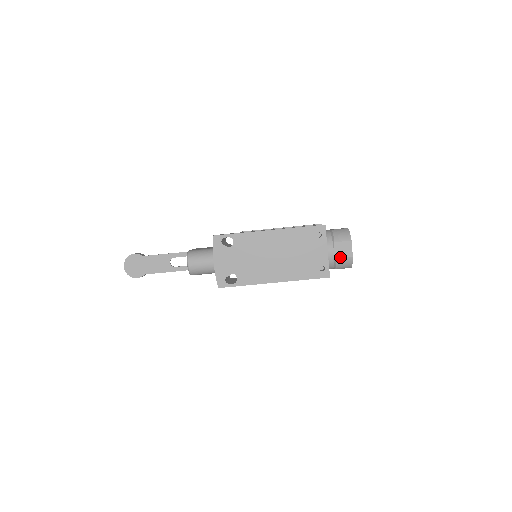
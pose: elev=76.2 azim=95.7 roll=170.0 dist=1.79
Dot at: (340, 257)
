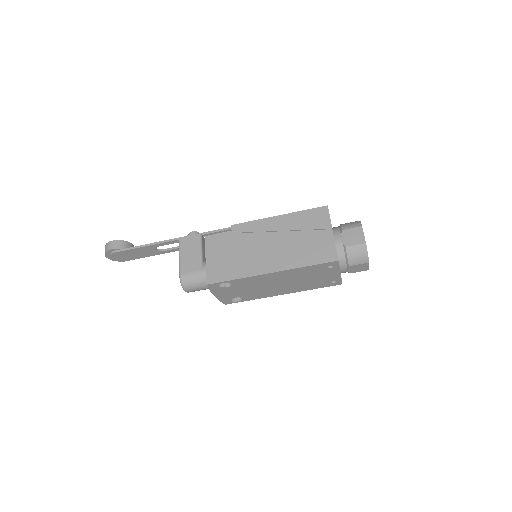
Dot at: (354, 272)
